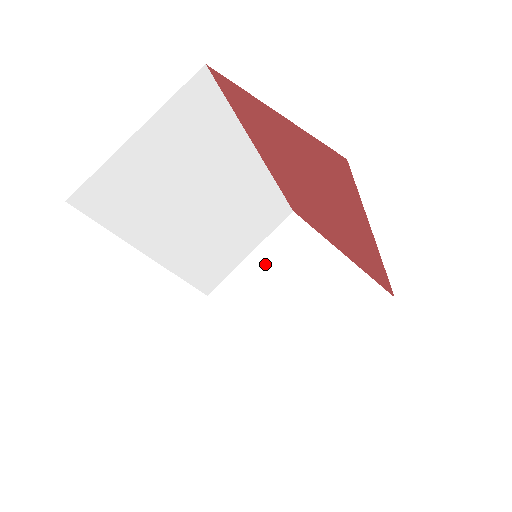
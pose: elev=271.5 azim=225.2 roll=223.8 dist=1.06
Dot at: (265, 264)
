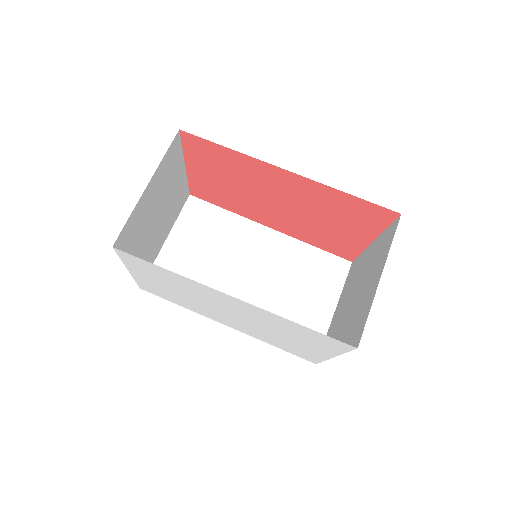
Dot at: (341, 305)
